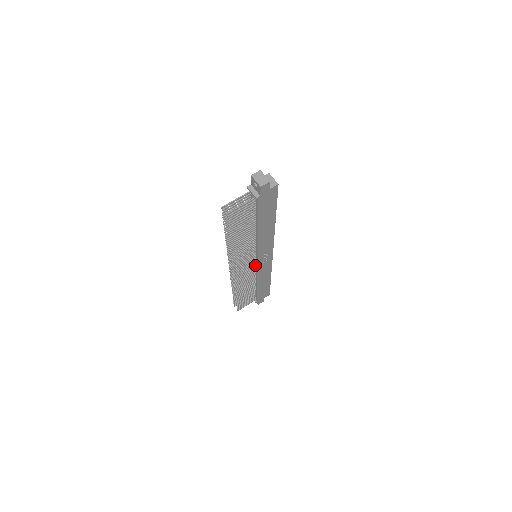
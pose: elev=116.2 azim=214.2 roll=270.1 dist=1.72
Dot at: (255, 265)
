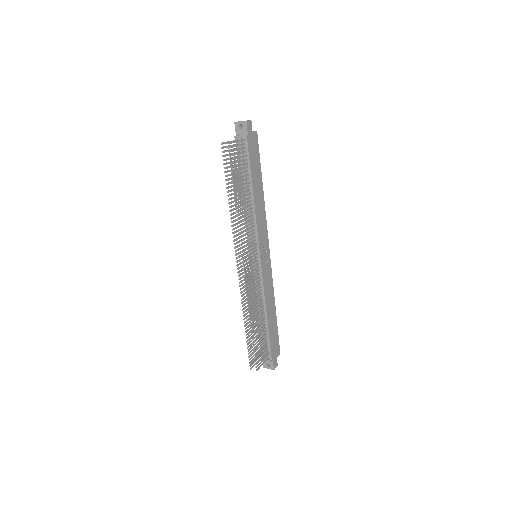
Dot at: (258, 270)
